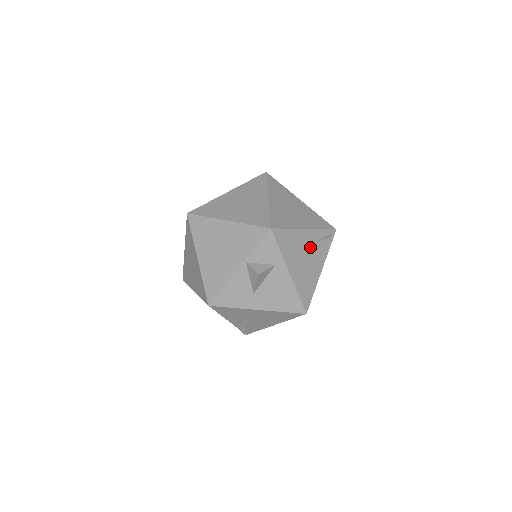
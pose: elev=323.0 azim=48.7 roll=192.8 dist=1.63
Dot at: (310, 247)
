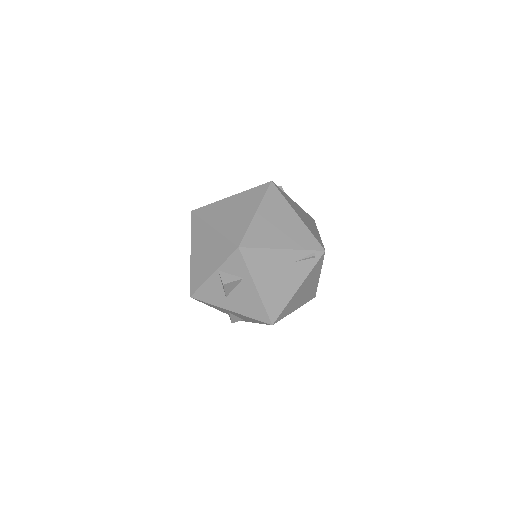
Dot at: (286, 266)
